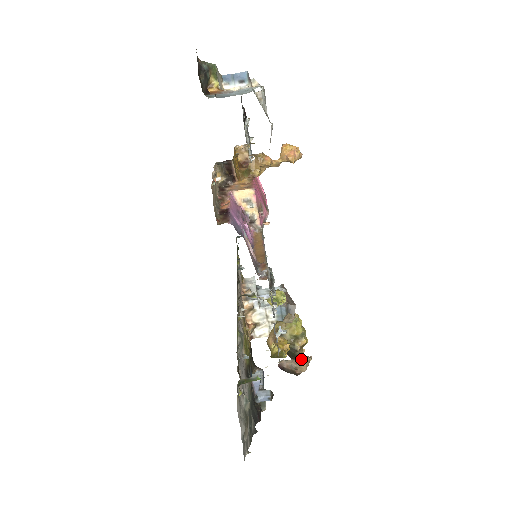
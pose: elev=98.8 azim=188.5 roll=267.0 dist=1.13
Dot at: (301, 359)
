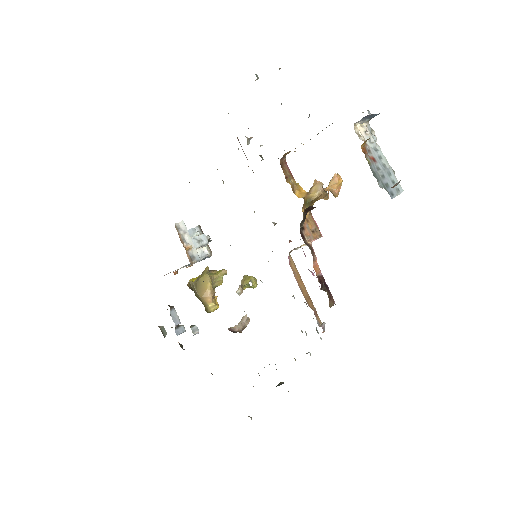
Dot at: occluded
